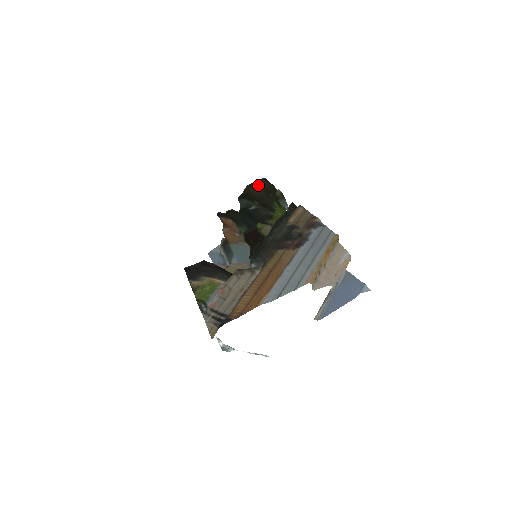
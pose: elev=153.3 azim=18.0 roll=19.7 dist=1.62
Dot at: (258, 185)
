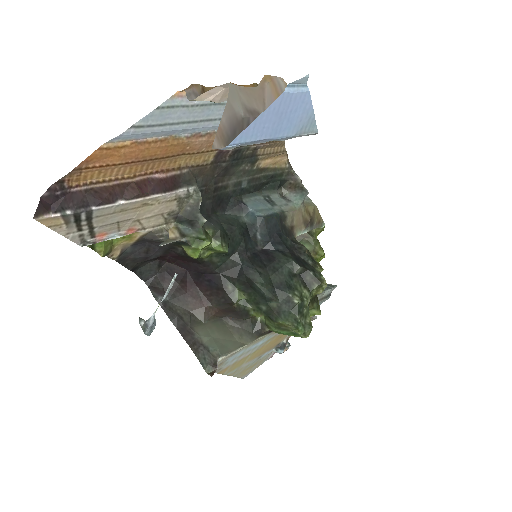
Dot at: occluded
